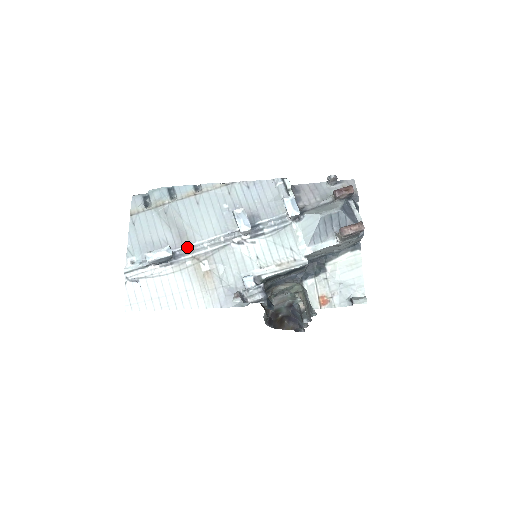
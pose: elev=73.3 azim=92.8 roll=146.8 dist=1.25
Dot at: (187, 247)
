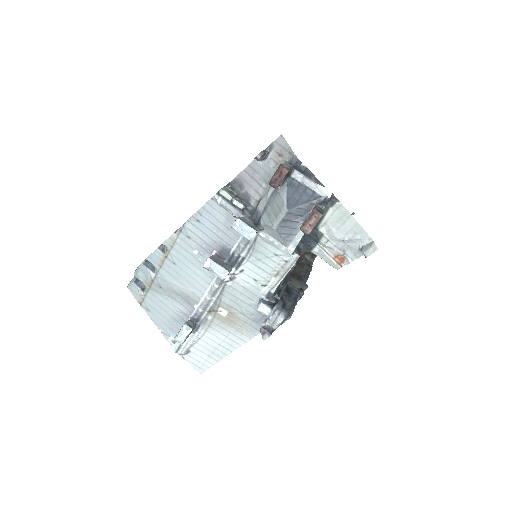
Dot at: (198, 308)
